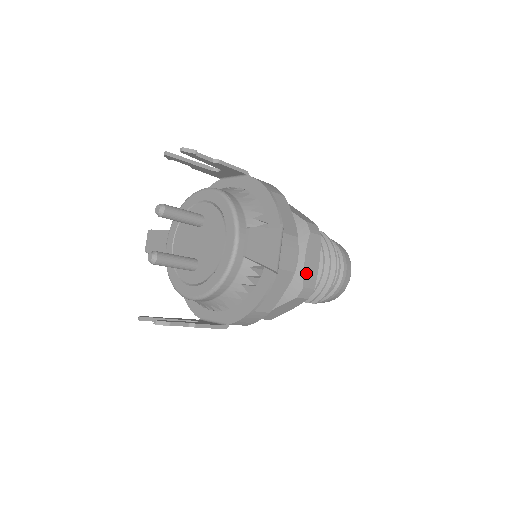
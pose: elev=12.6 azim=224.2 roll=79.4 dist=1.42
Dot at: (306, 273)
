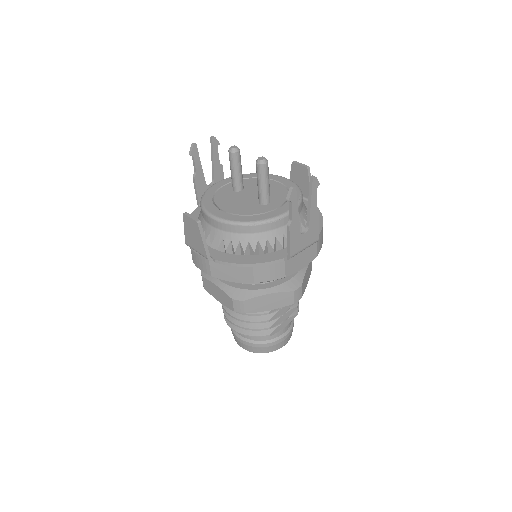
Dot at: occluded
